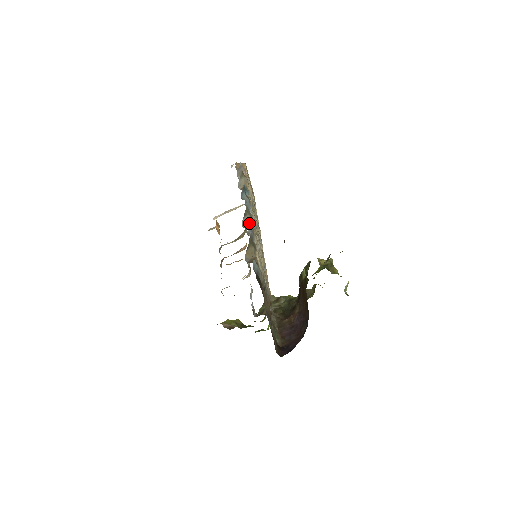
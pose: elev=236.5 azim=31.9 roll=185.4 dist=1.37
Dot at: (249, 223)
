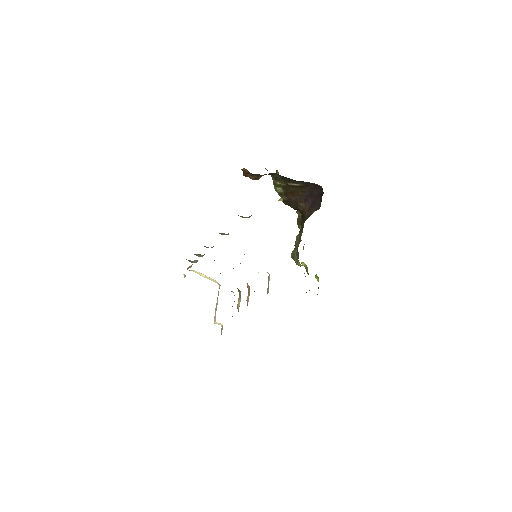
Dot at: occluded
